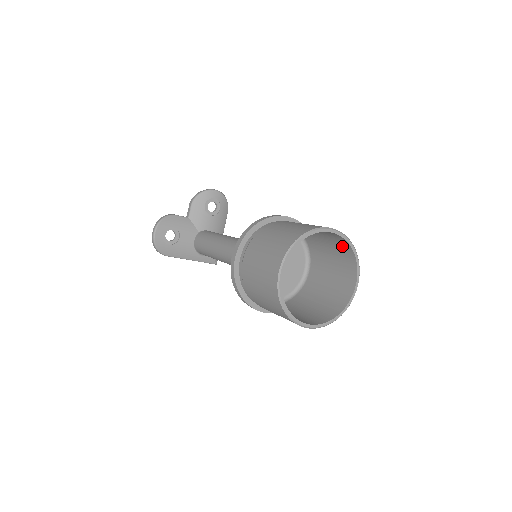
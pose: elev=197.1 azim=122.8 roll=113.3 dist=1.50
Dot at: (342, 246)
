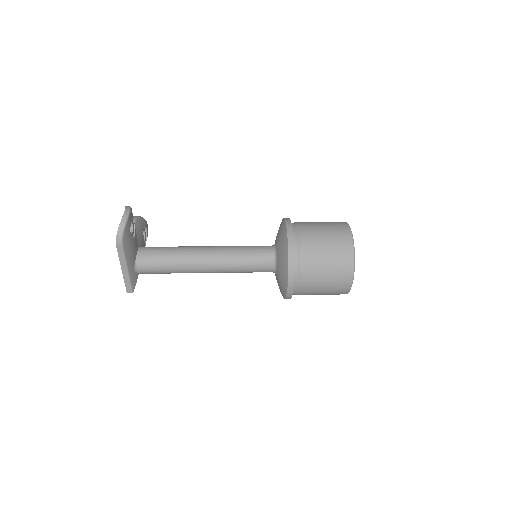
Dot at: occluded
